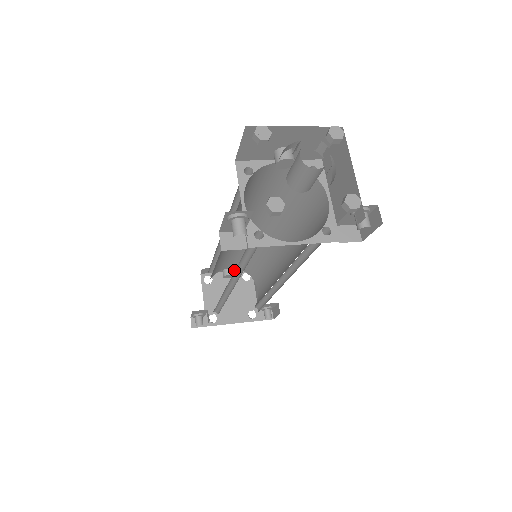
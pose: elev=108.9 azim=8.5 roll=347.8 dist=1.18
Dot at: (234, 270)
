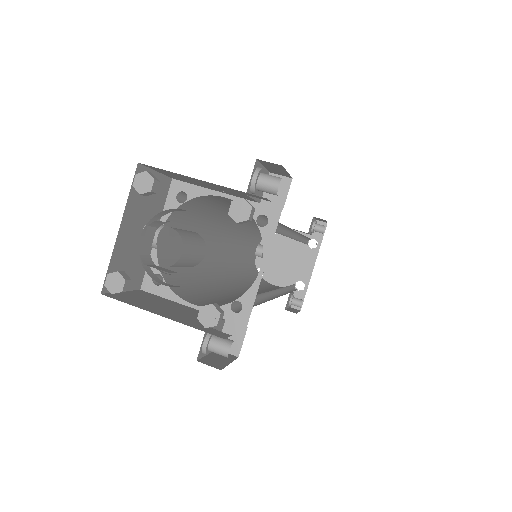
Dot at: (259, 242)
